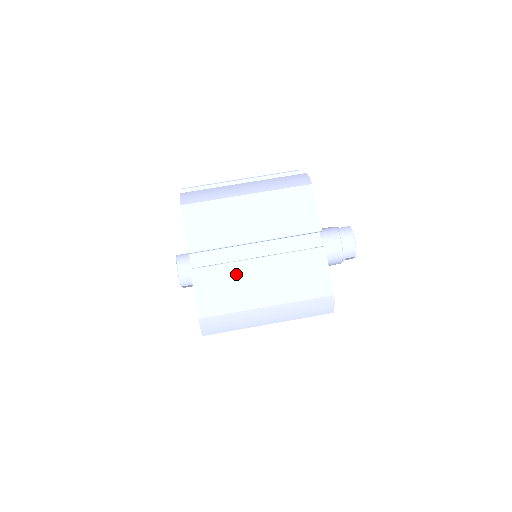
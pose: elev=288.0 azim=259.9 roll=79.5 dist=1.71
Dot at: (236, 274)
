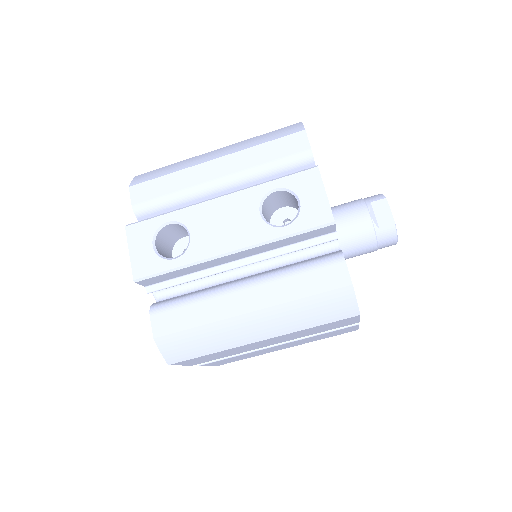
Dot at: occluded
